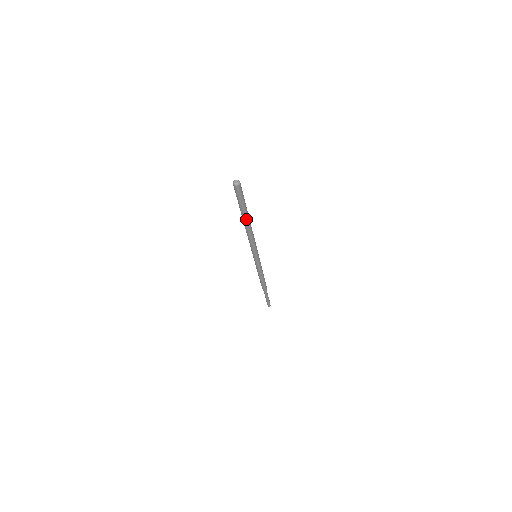
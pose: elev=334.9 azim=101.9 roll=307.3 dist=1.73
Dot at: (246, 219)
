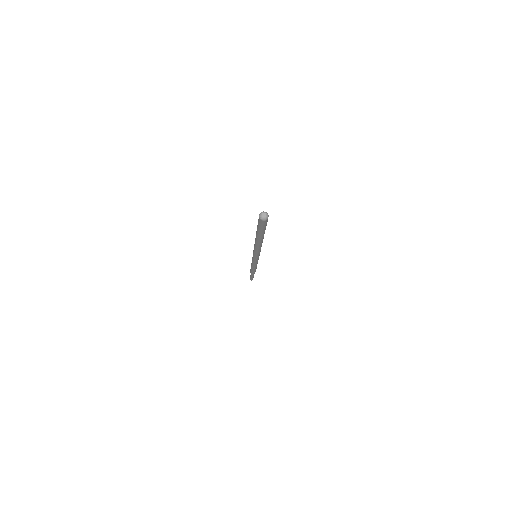
Dot at: (262, 238)
